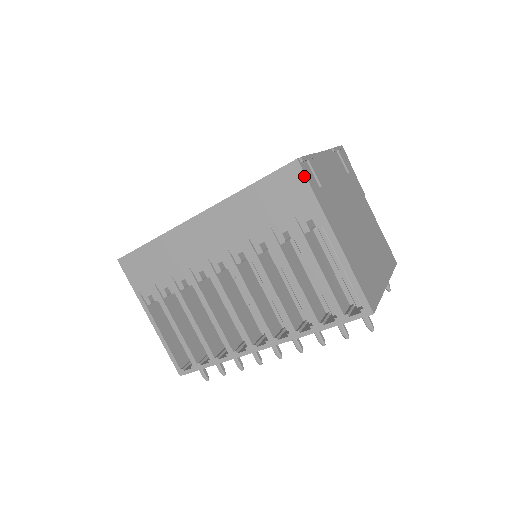
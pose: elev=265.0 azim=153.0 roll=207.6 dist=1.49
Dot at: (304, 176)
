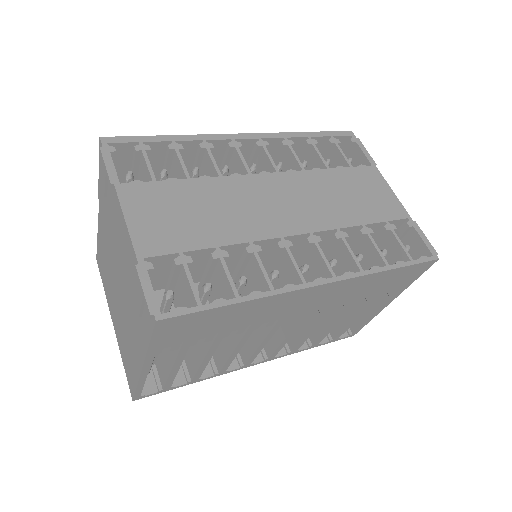
Dot at: (427, 269)
